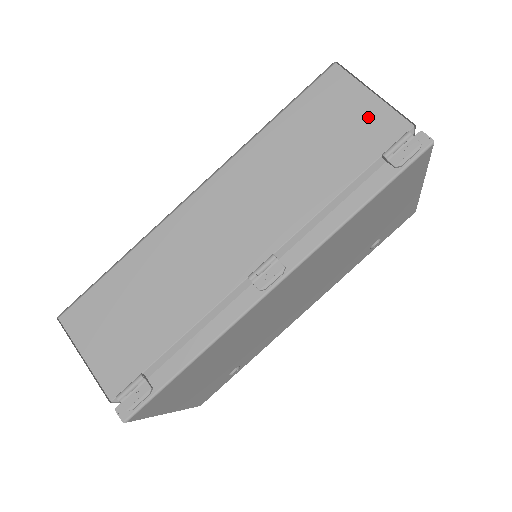
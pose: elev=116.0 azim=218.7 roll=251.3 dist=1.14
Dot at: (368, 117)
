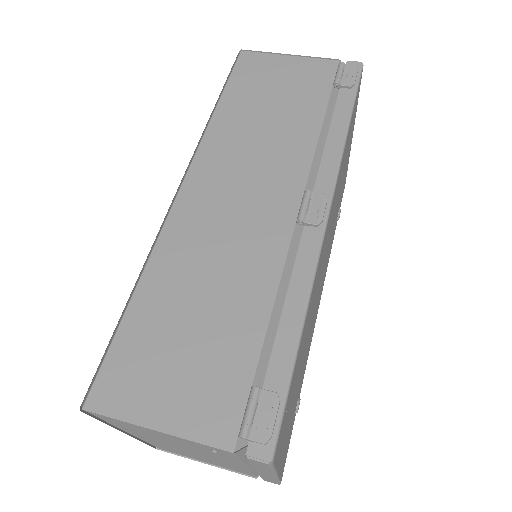
Dot at: (299, 70)
